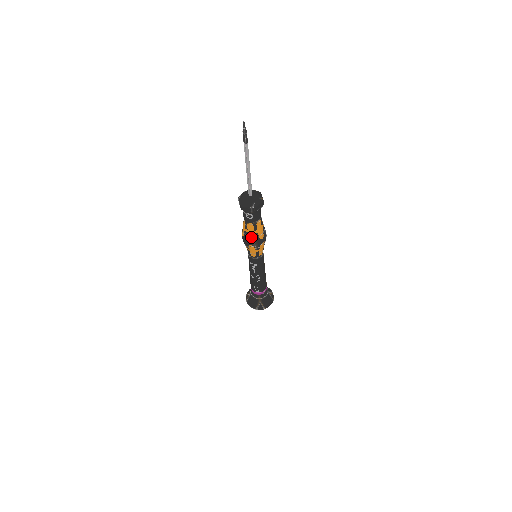
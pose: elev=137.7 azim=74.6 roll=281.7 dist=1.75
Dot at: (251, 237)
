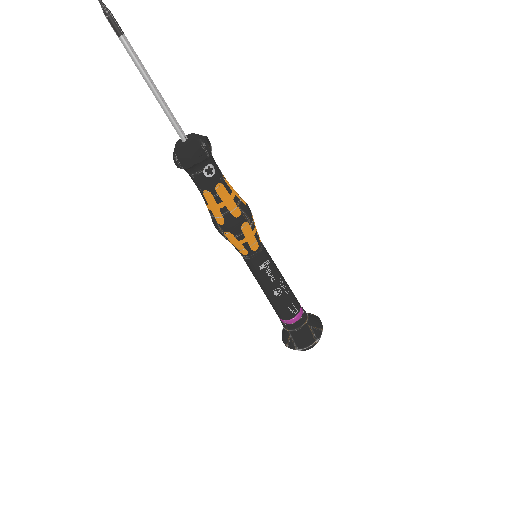
Dot at: (234, 209)
